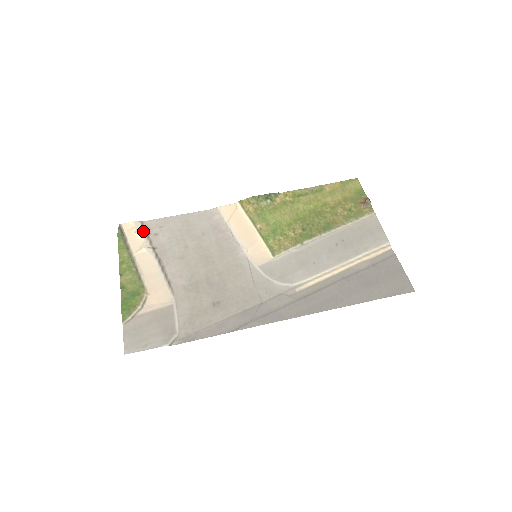
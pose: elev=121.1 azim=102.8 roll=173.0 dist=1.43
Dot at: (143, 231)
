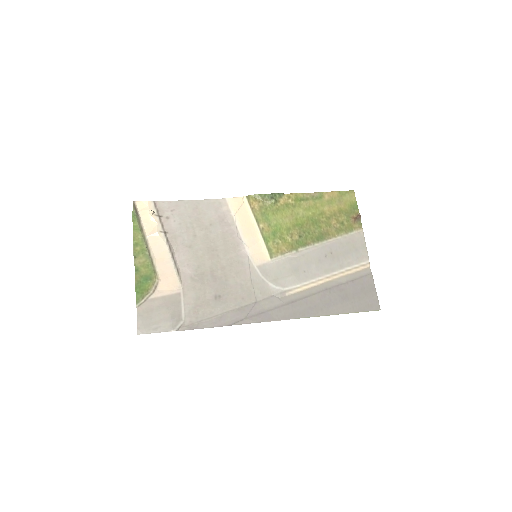
Dot at: (156, 213)
